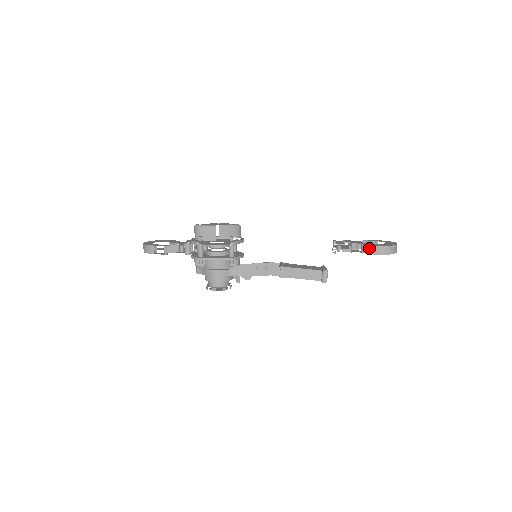
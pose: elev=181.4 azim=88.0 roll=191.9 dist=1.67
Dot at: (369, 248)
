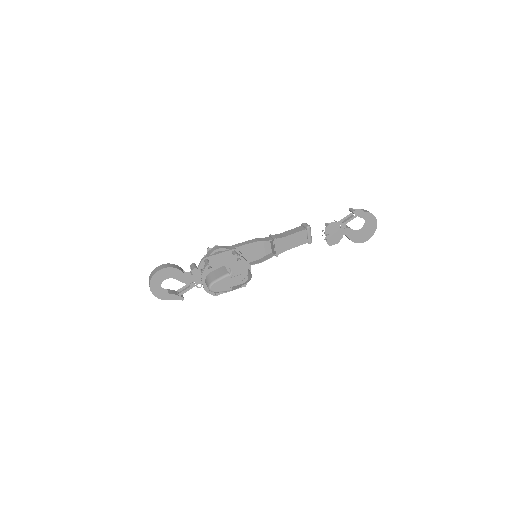
Dot at: occluded
